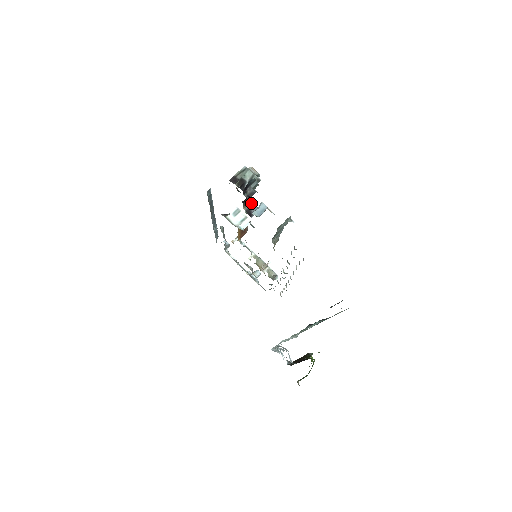
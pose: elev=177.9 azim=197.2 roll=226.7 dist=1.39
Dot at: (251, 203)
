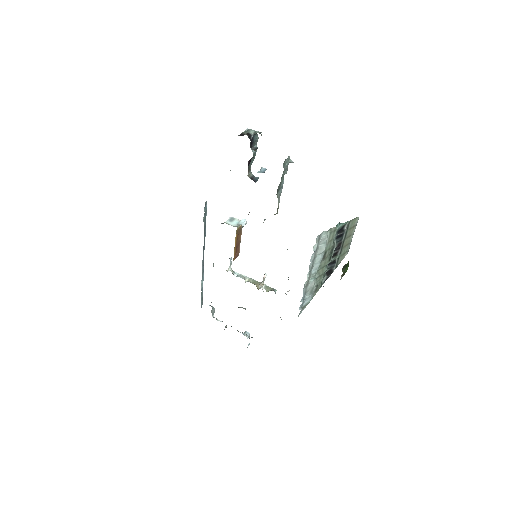
Dot at: (252, 174)
